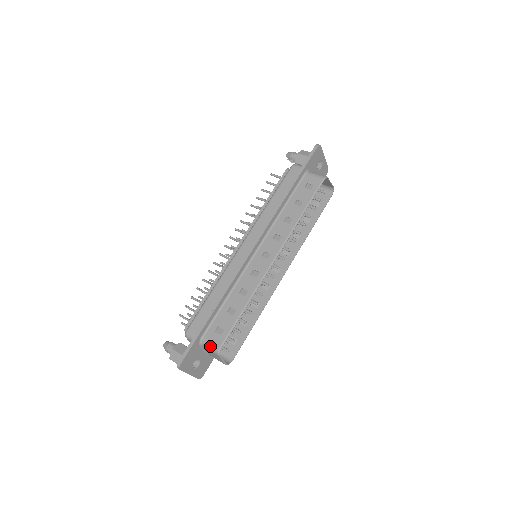
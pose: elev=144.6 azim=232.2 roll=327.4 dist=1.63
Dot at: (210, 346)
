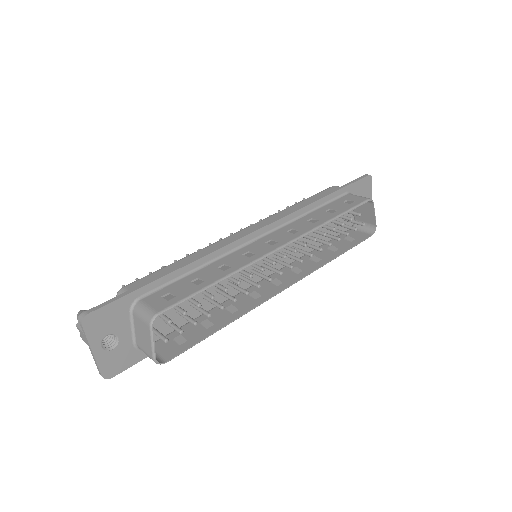
Dot at: (144, 310)
